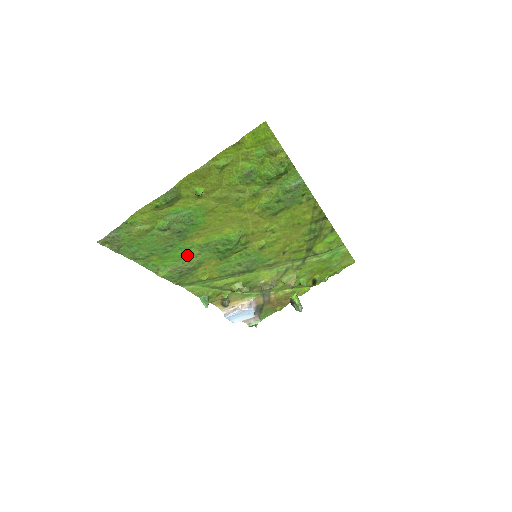
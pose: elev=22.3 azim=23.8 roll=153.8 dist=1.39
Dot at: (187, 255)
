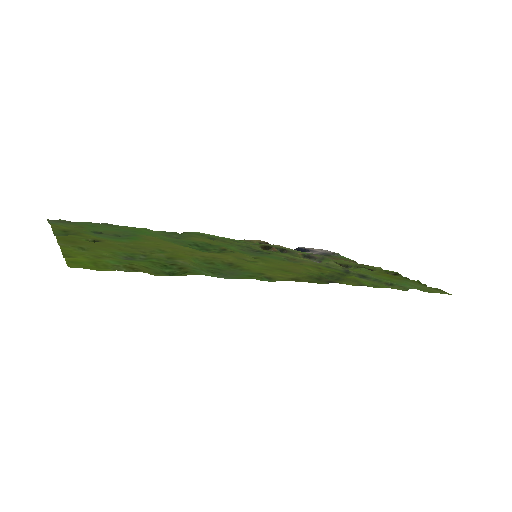
Dot at: (161, 235)
